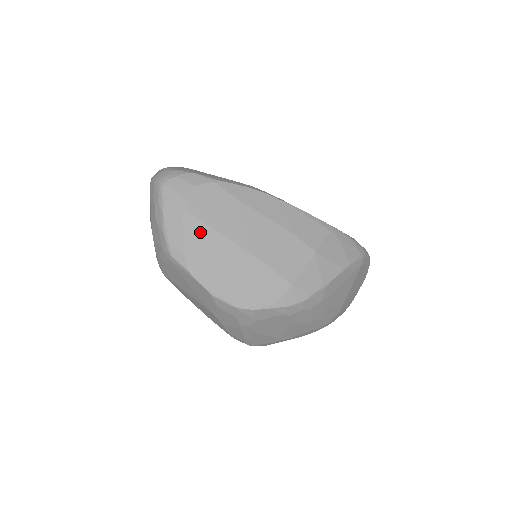
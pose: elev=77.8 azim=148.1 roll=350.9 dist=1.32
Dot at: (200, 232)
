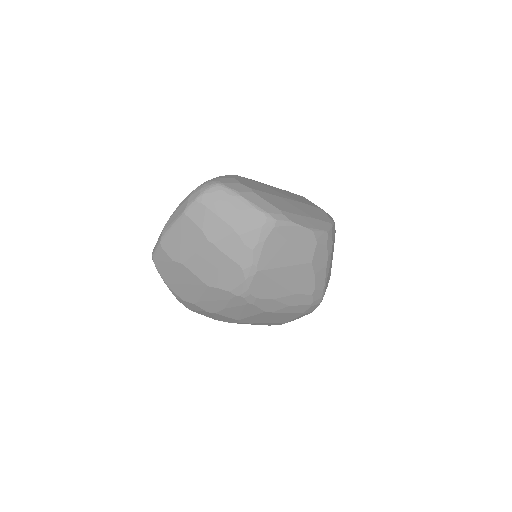
Dot at: (270, 198)
